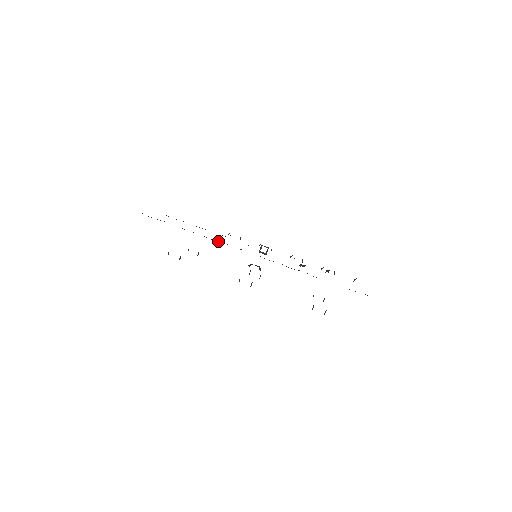
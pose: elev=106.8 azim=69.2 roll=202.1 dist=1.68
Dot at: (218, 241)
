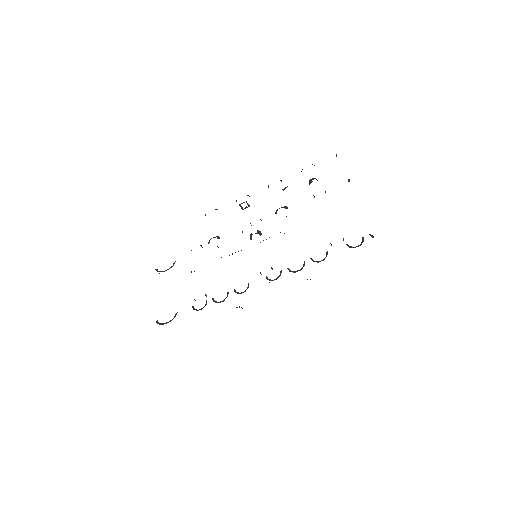
Dot at: (227, 296)
